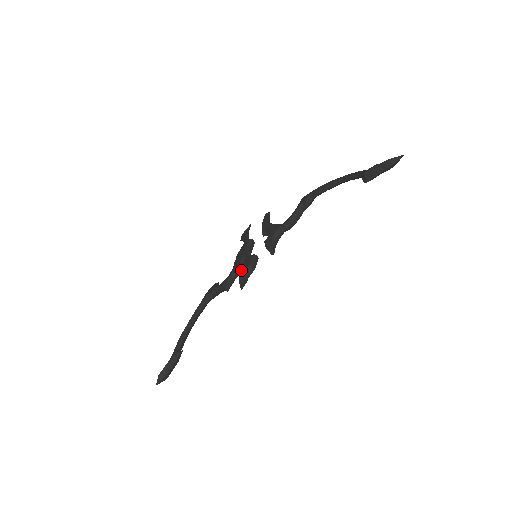
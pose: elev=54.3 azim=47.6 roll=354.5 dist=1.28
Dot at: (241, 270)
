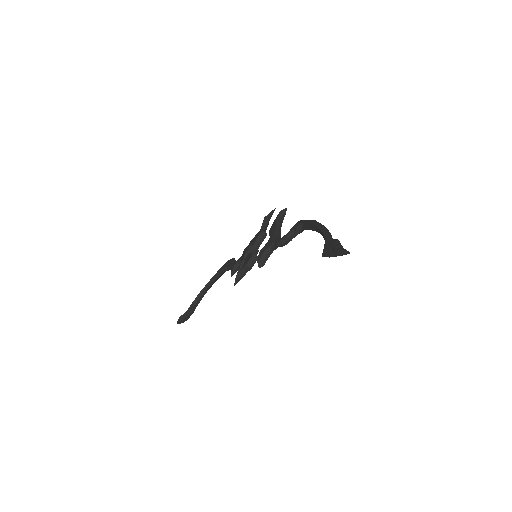
Dot at: (240, 266)
